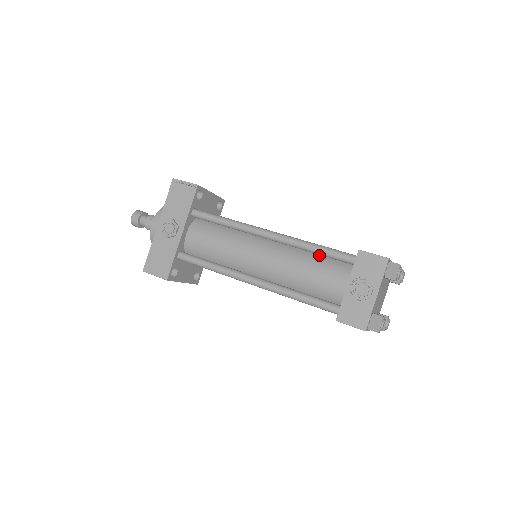
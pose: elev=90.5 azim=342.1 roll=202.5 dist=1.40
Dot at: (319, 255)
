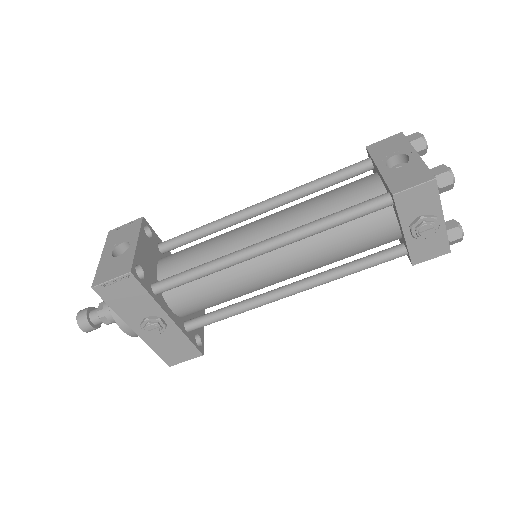
Dot at: occluded
